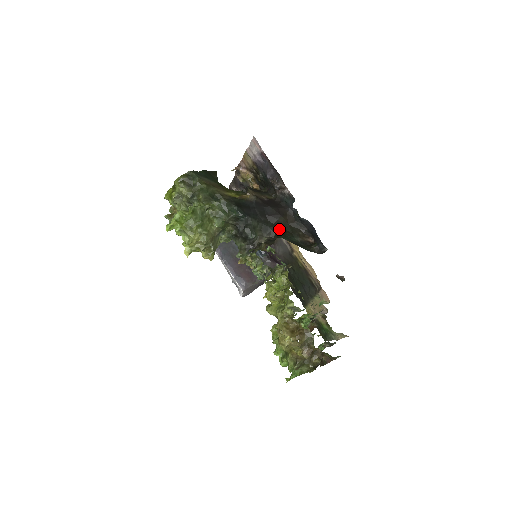
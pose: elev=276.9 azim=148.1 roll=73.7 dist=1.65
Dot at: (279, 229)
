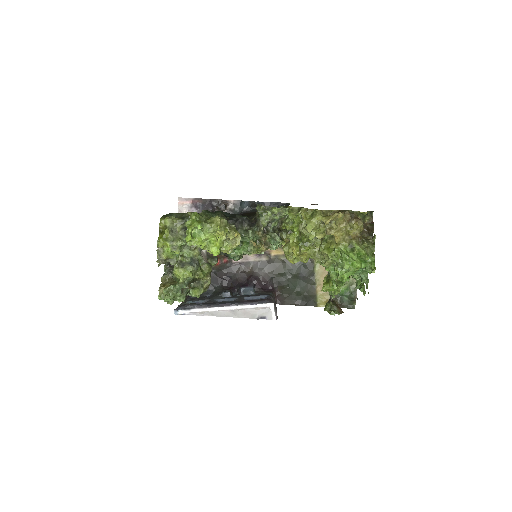
Dot at: (253, 215)
